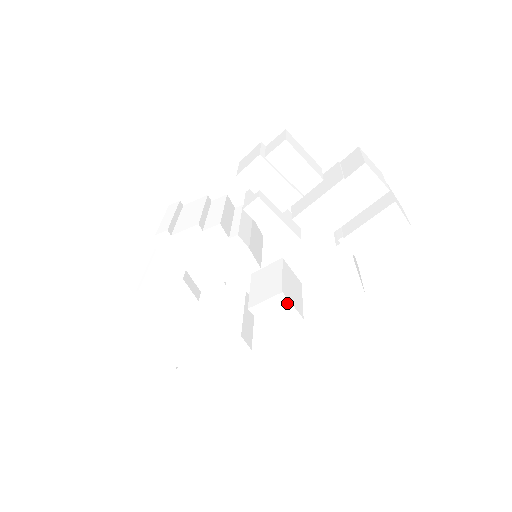
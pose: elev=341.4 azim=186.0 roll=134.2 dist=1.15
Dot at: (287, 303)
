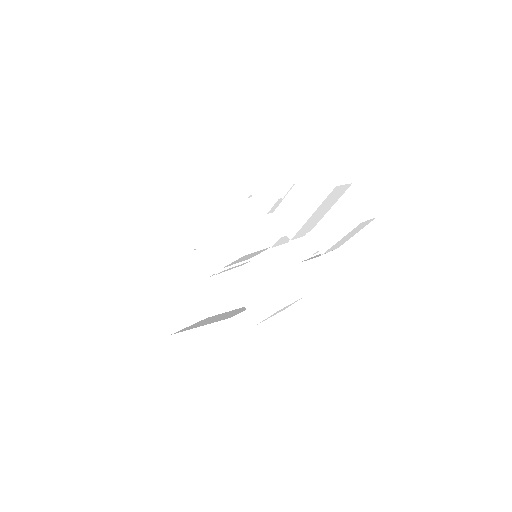
Dot at: (264, 292)
